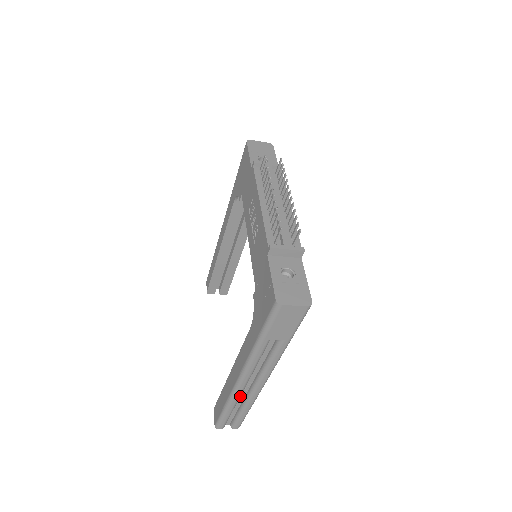
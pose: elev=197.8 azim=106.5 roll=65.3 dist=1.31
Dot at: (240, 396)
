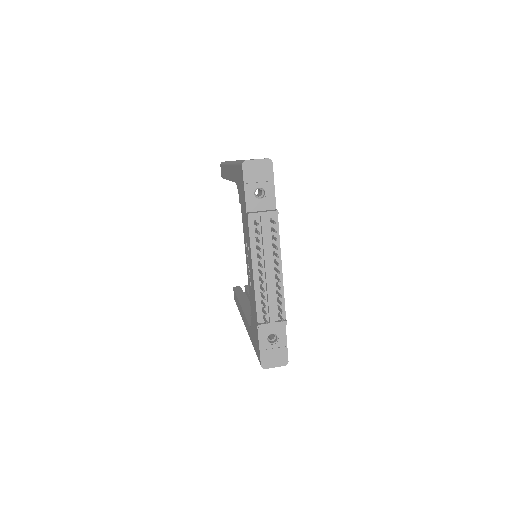
Dot at: occluded
